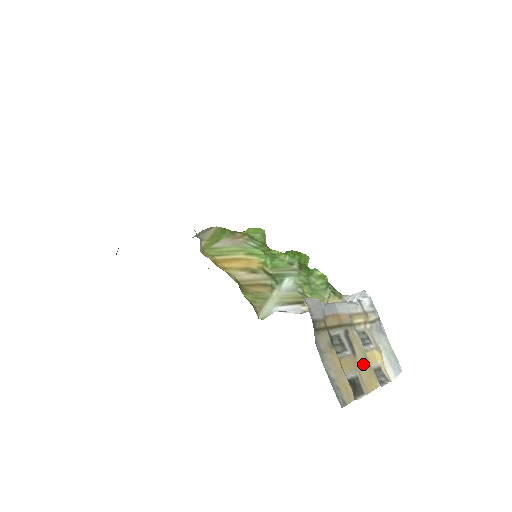
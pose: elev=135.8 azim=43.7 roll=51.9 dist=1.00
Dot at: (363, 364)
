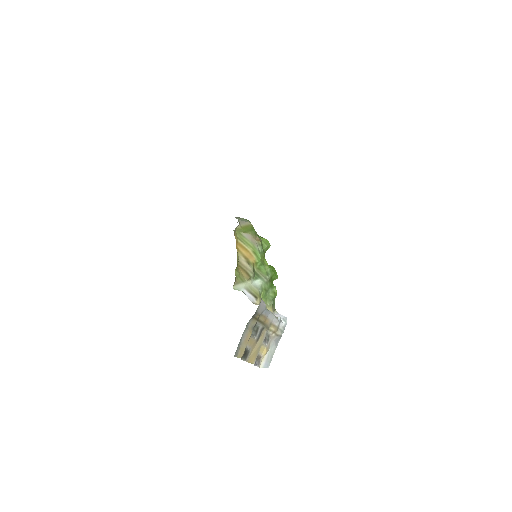
Dot at: (256, 348)
